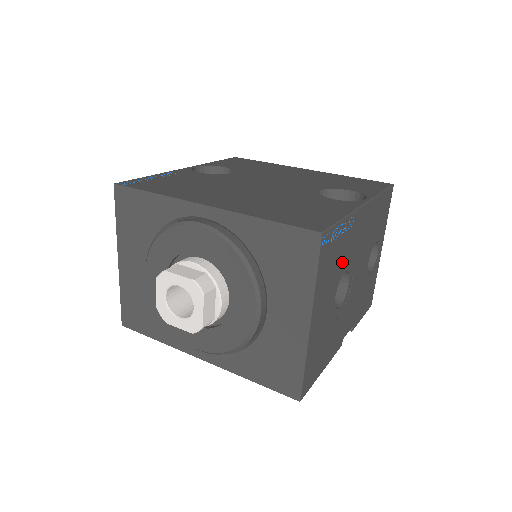
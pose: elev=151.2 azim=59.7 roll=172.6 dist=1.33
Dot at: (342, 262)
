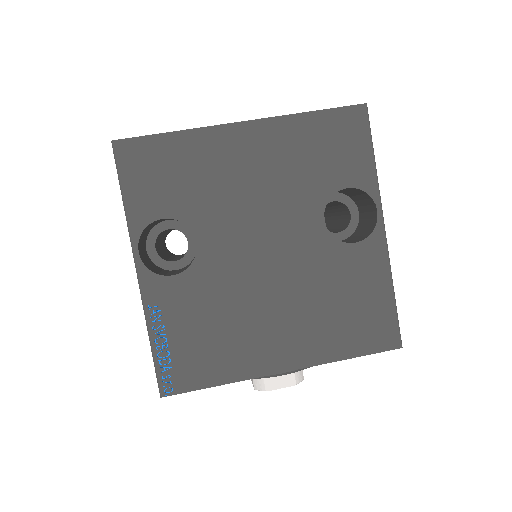
Dot at: occluded
